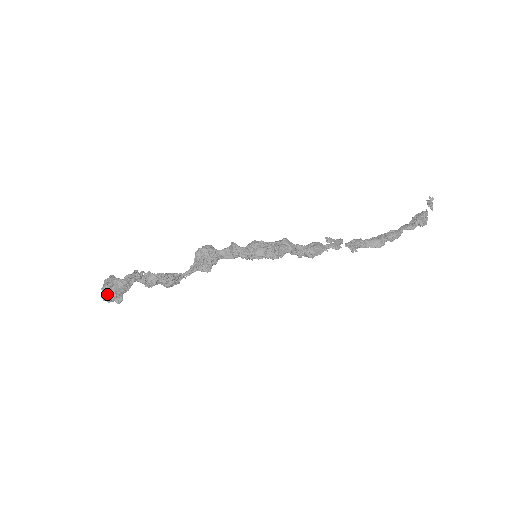
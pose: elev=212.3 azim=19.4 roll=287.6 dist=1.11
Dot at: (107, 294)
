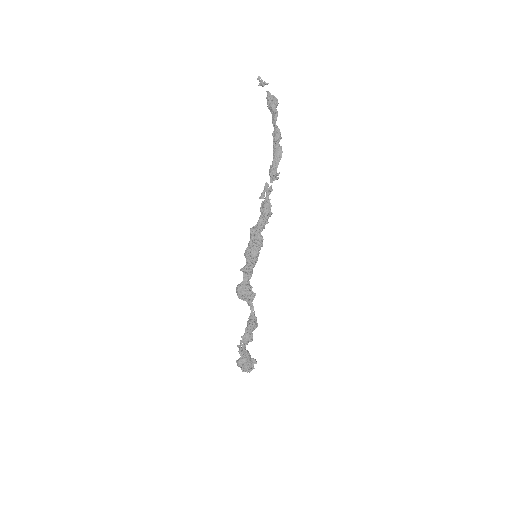
Dot at: (248, 369)
